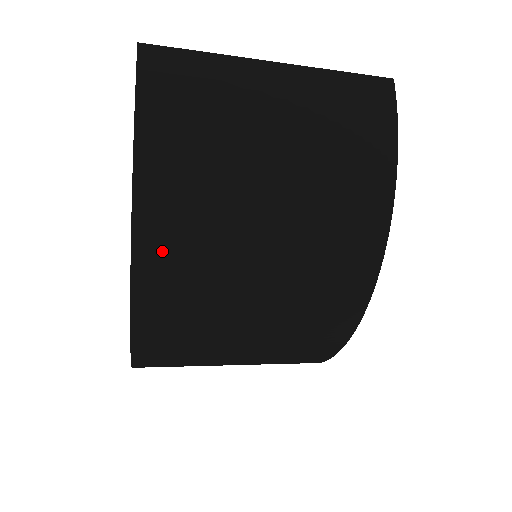
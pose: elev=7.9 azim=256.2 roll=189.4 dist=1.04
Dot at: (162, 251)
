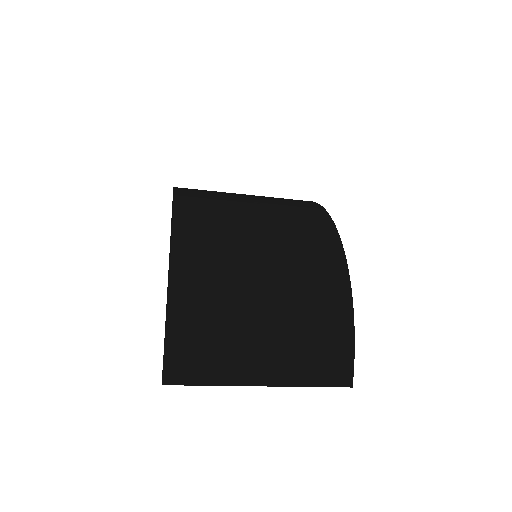
Dot at: (192, 224)
